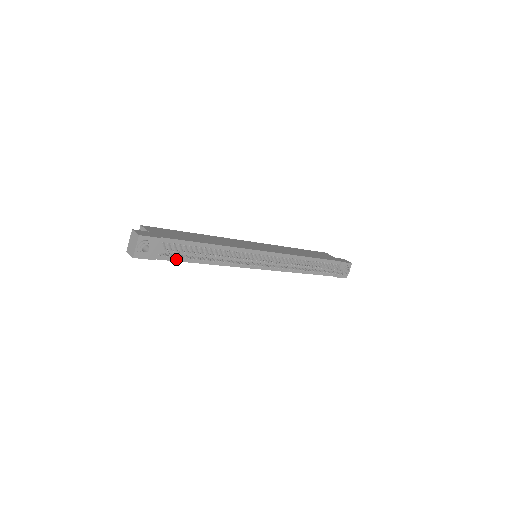
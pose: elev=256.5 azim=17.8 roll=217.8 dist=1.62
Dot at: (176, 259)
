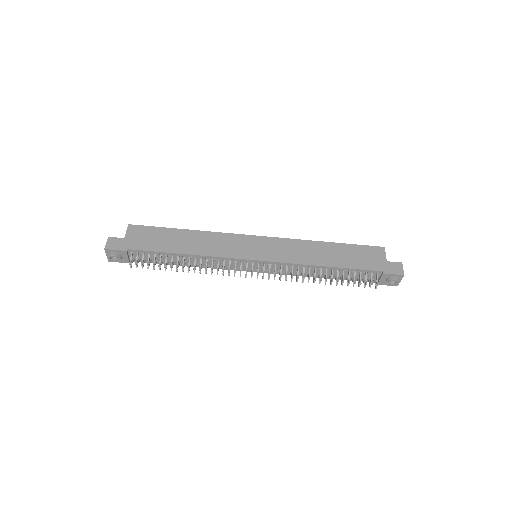
Dot at: (152, 262)
